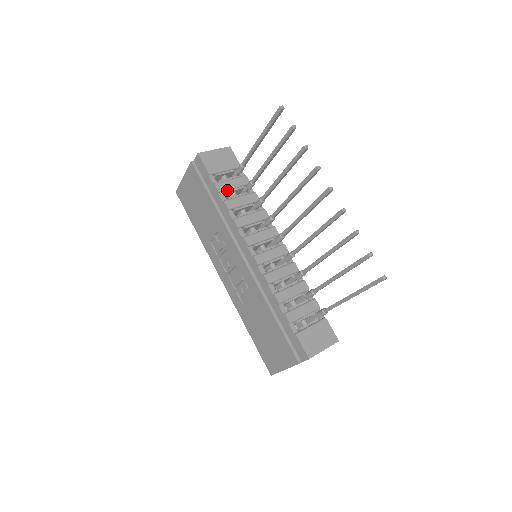
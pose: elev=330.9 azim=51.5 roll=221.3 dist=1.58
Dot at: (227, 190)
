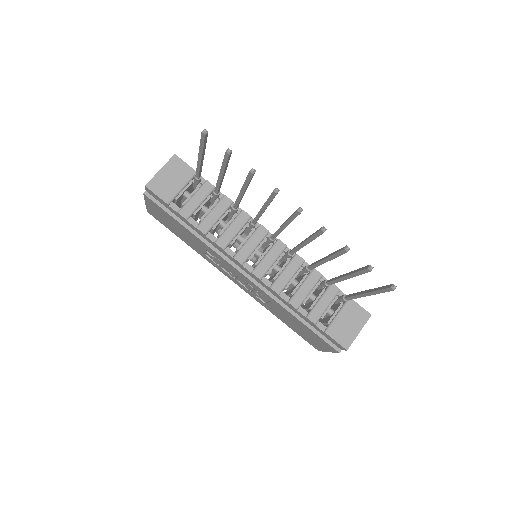
Dot at: (195, 211)
